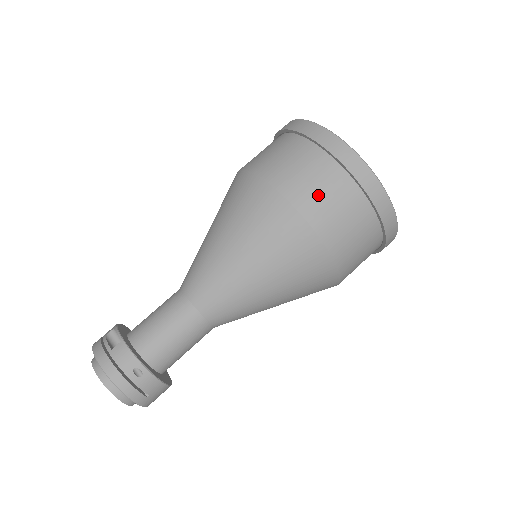
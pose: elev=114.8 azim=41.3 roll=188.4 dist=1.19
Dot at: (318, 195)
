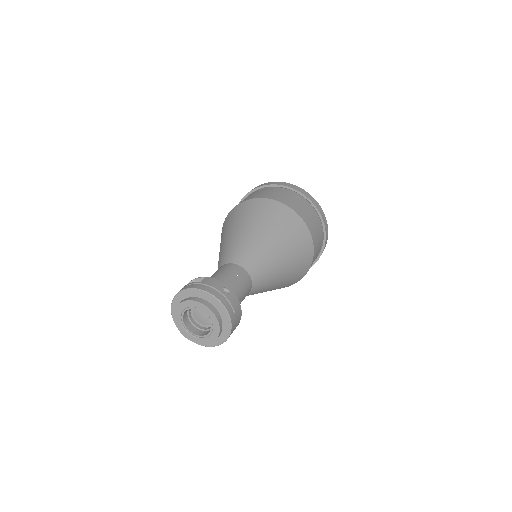
Dot at: (290, 200)
